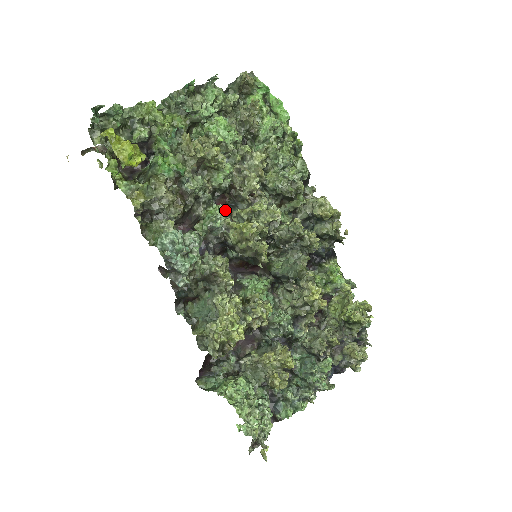
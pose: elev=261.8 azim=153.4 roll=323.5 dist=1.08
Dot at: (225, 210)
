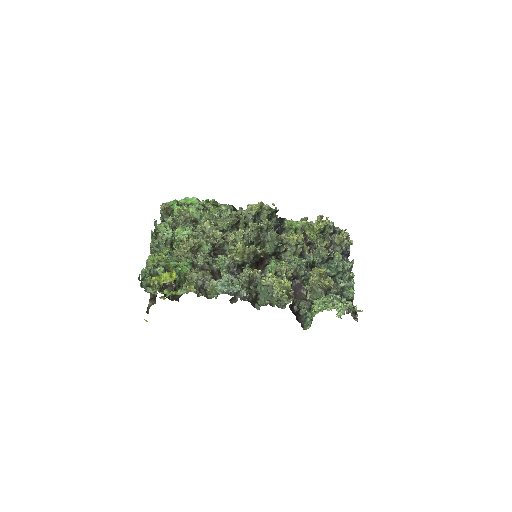
Dot at: (223, 255)
